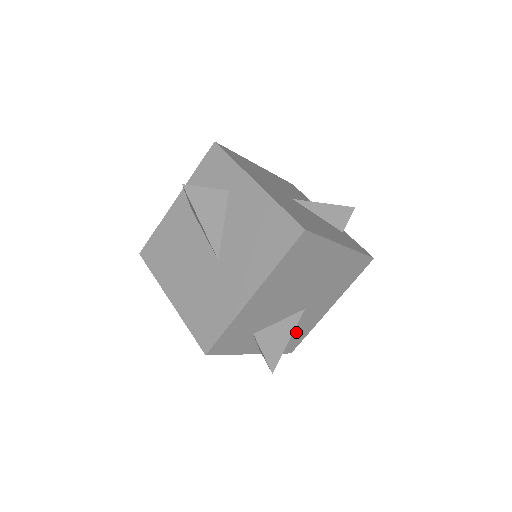
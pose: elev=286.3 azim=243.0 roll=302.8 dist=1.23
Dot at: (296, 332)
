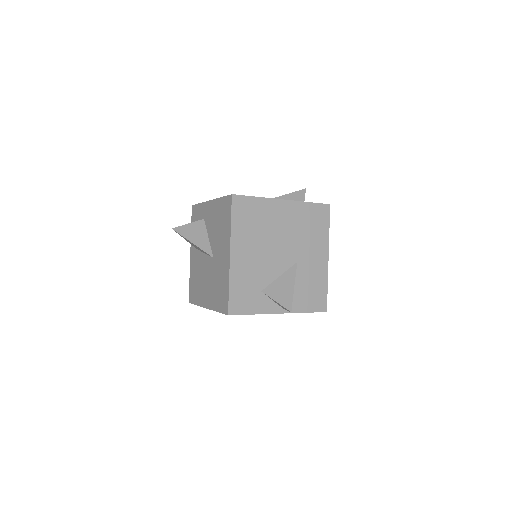
Dot at: (310, 287)
